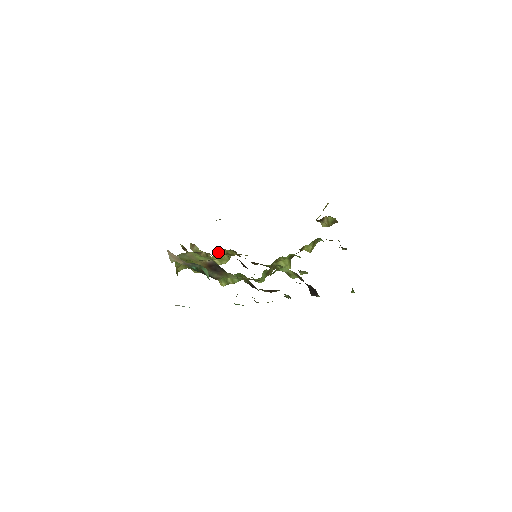
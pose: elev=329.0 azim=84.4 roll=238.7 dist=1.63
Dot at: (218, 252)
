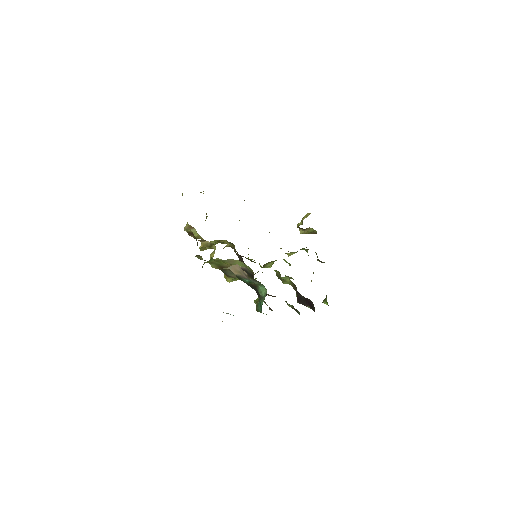
Dot at: (225, 246)
